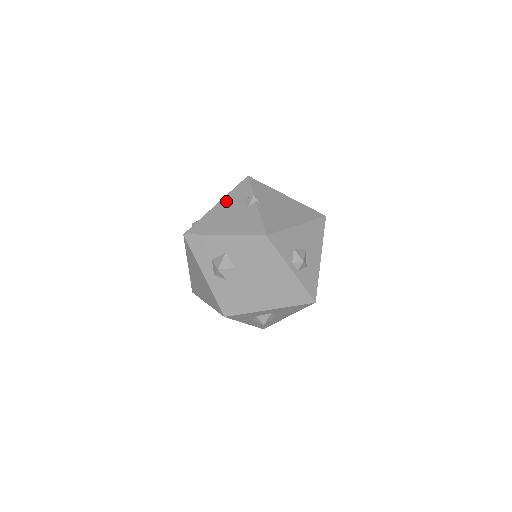
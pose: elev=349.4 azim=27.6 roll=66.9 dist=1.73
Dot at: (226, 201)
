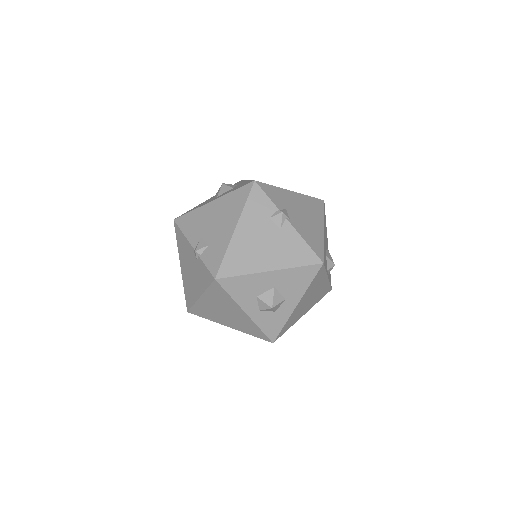
Dot at: (247, 222)
